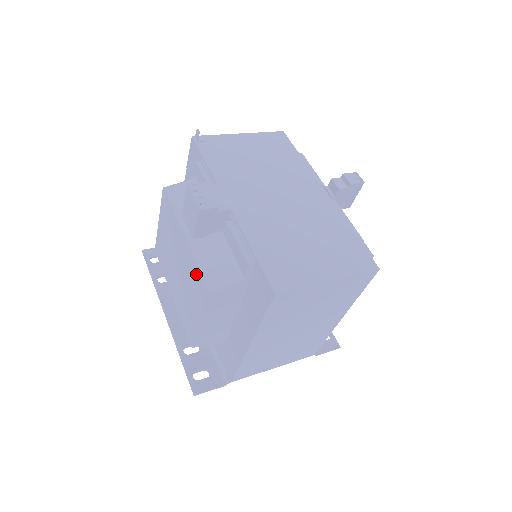
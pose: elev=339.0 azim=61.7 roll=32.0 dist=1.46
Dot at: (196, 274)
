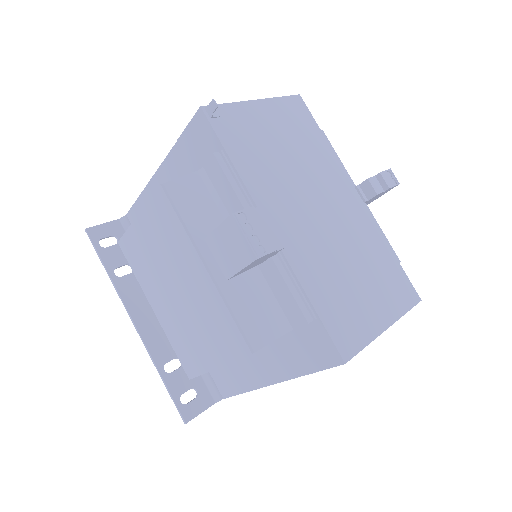
Dot at: (226, 321)
